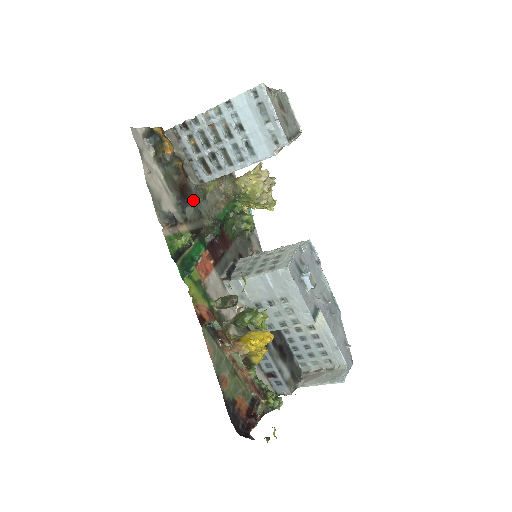
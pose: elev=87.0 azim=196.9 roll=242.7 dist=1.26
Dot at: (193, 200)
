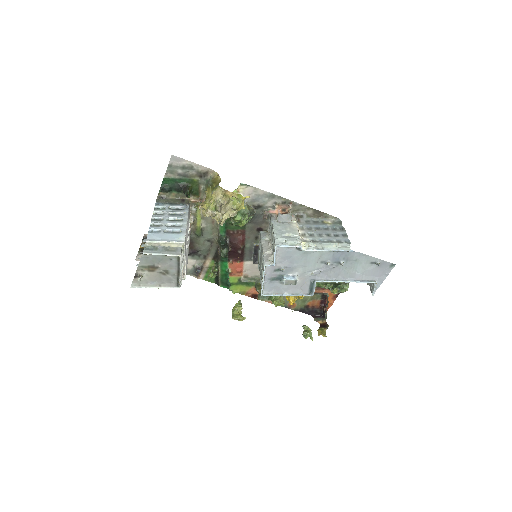
Dot at: (197, 243)
